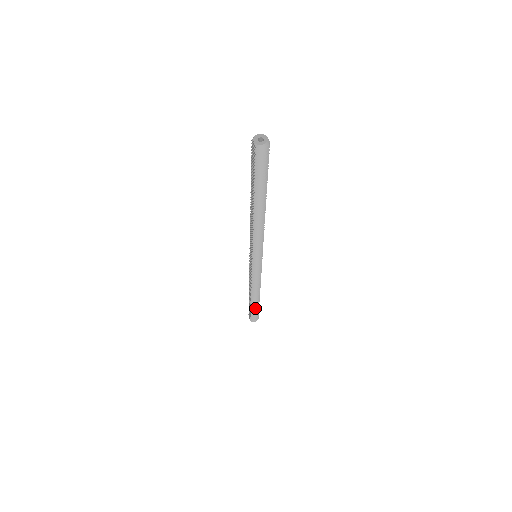
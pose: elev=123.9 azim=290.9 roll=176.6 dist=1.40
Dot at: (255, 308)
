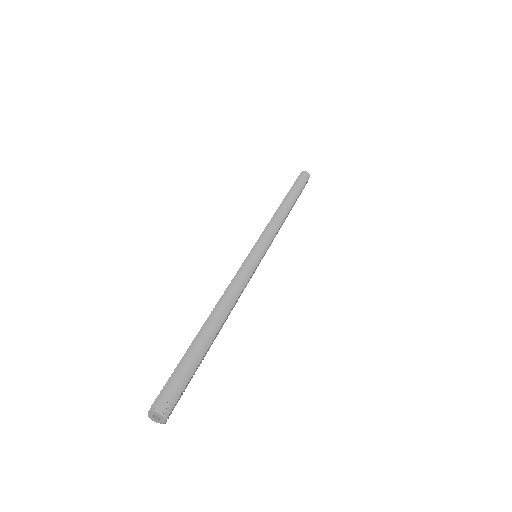
Dot at: occluded
